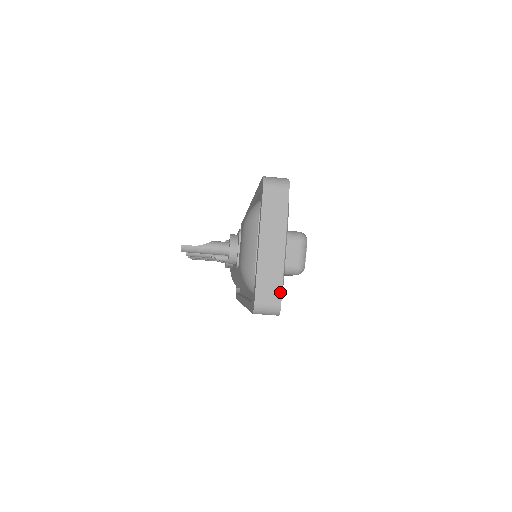
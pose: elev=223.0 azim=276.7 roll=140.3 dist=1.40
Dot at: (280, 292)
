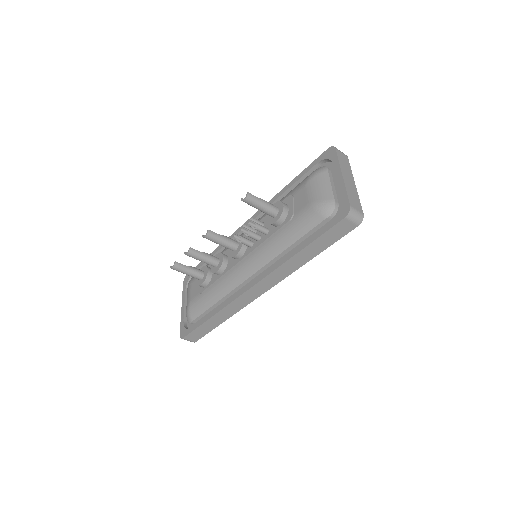
Dot at: (361, 207)
